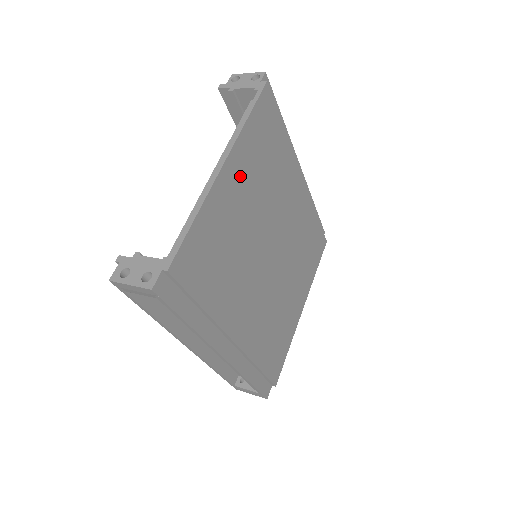
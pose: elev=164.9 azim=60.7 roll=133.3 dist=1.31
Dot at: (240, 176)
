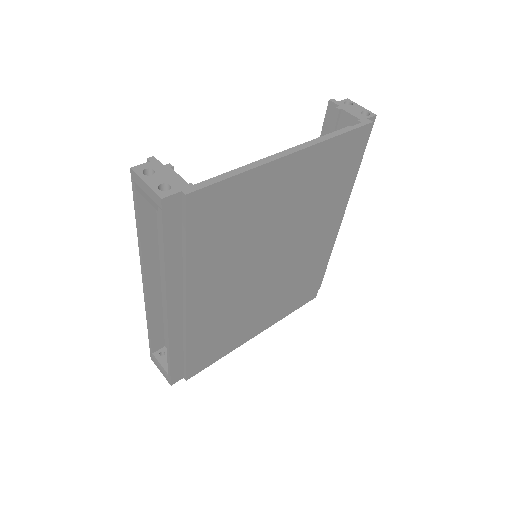
Dot at: (297, 175)
